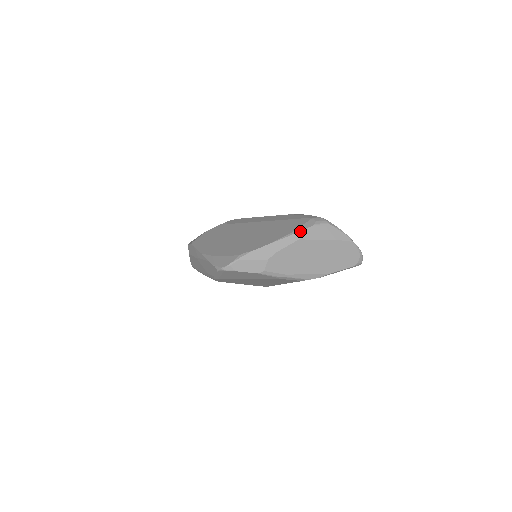
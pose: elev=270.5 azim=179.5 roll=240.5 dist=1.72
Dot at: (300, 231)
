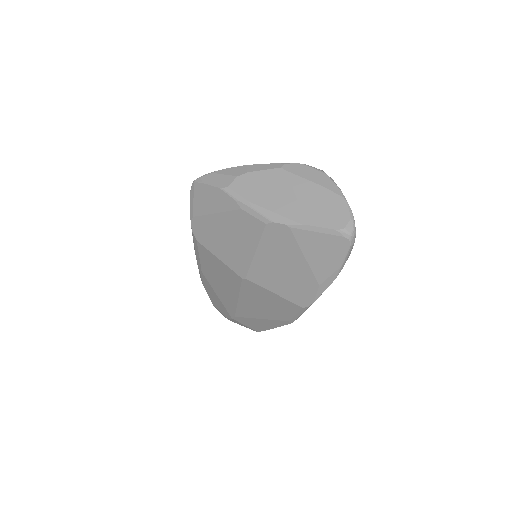
Dot at: (285, 163)
